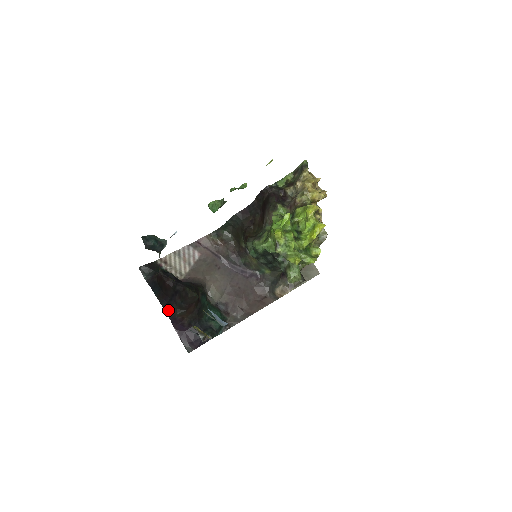
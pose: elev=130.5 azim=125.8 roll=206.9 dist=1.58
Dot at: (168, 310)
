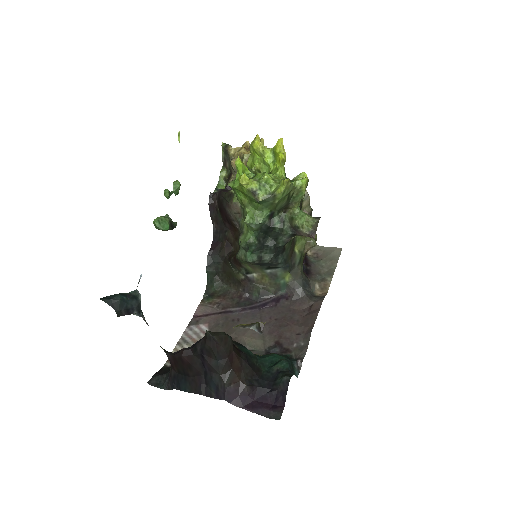
Dot at: (213, 392)
